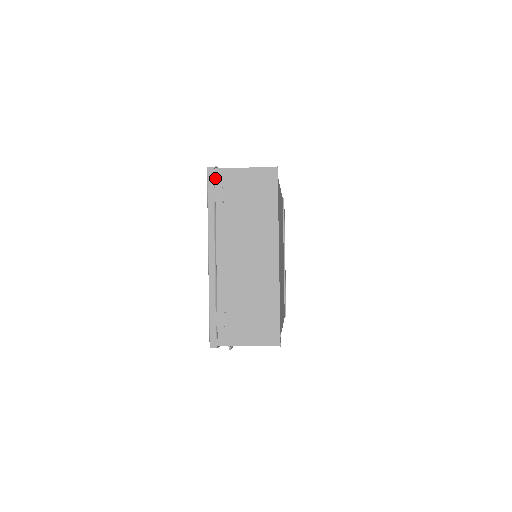
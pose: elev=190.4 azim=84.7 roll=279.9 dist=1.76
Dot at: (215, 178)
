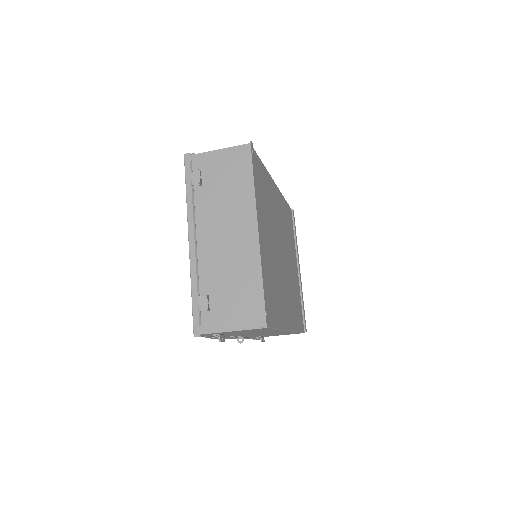
Dot at: (192, 163)
